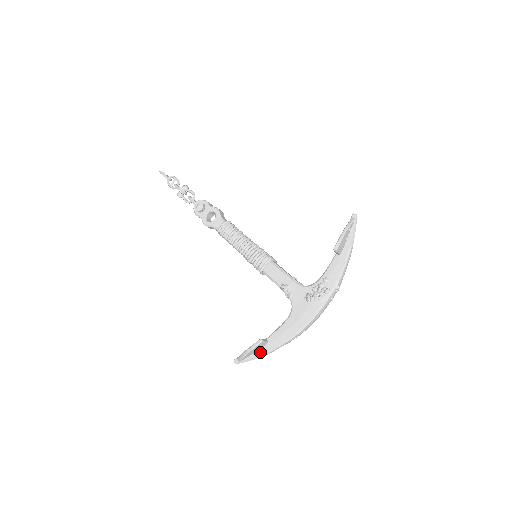
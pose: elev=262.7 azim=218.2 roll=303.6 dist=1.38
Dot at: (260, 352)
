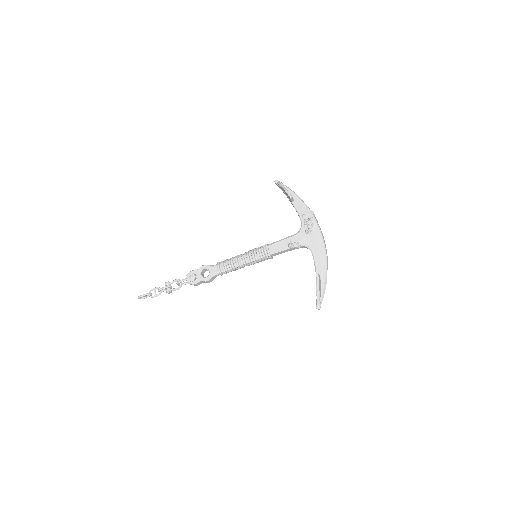
Dot at: (322, 285)
